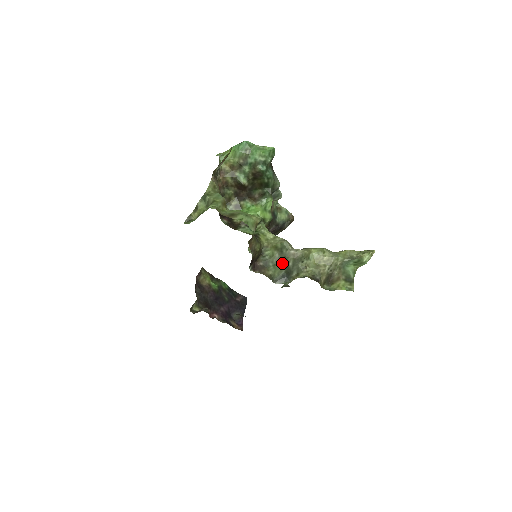
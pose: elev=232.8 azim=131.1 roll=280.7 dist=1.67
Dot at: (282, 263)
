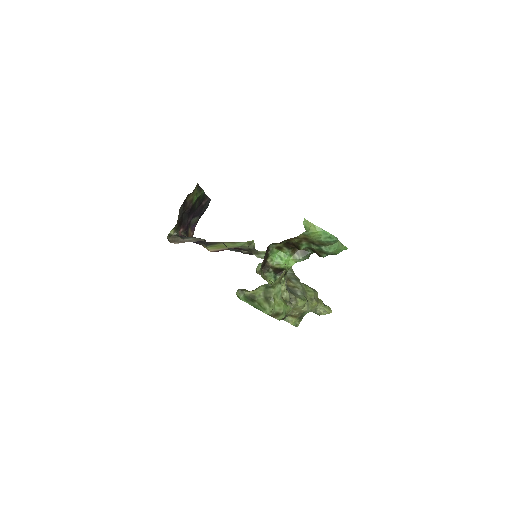
Dot at: occluded
